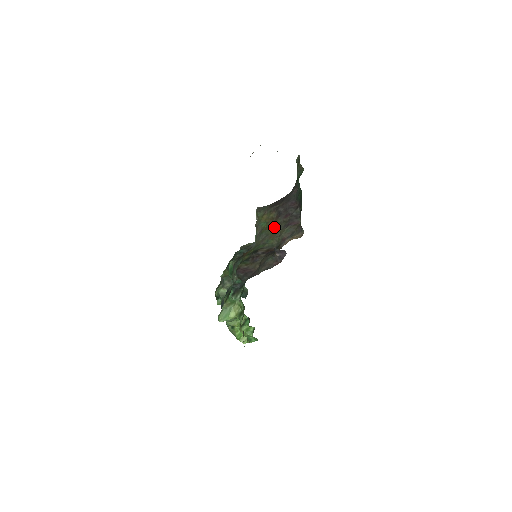
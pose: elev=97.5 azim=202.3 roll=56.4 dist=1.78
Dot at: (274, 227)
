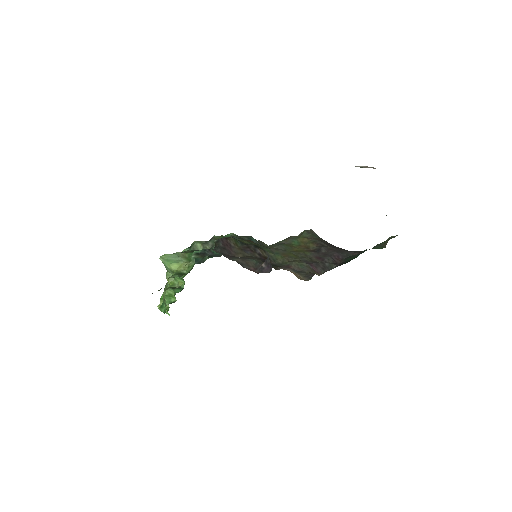
Dot at: (298, 252)
